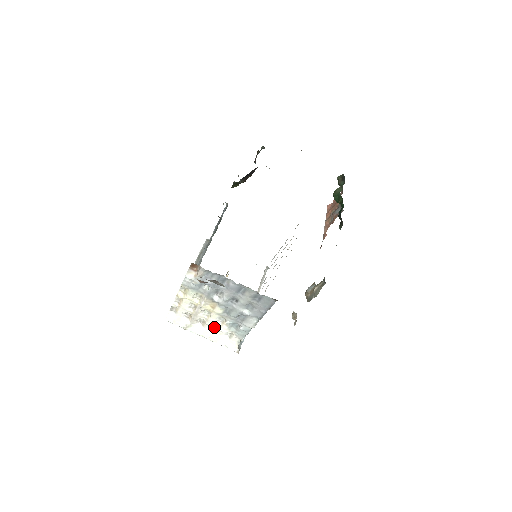
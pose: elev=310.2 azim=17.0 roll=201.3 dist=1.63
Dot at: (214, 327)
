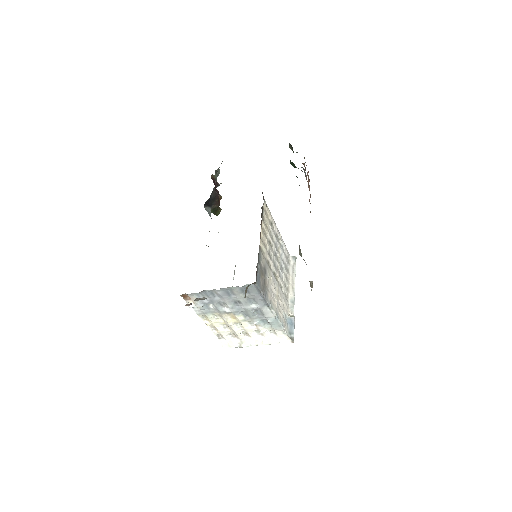
Dot at: (257, 333)
